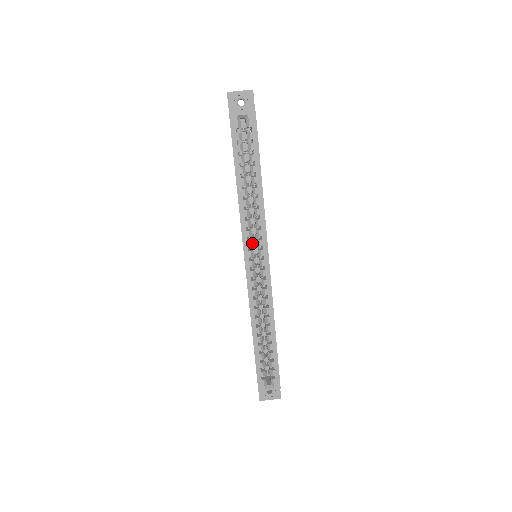
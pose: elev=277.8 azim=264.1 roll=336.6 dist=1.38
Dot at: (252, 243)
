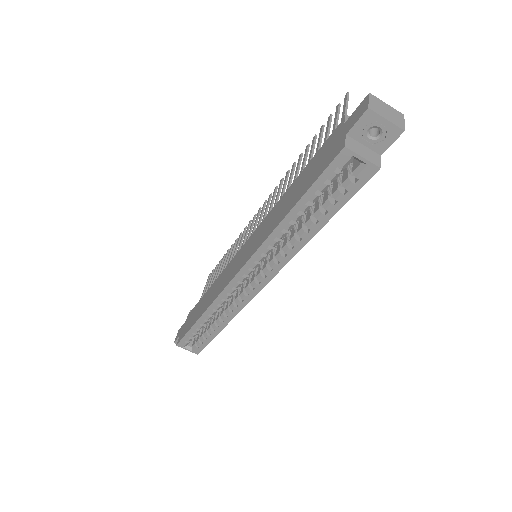
Dot at: (258, 265)
